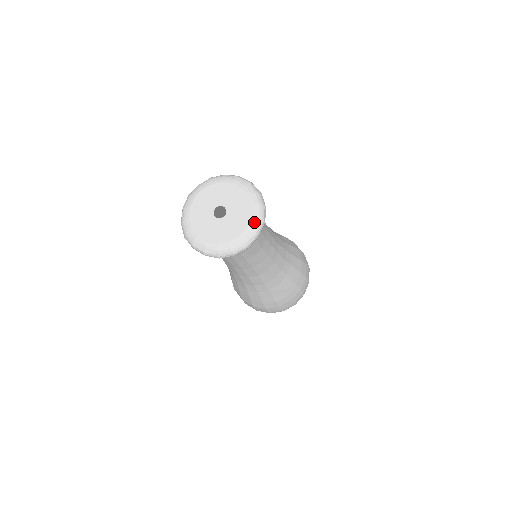
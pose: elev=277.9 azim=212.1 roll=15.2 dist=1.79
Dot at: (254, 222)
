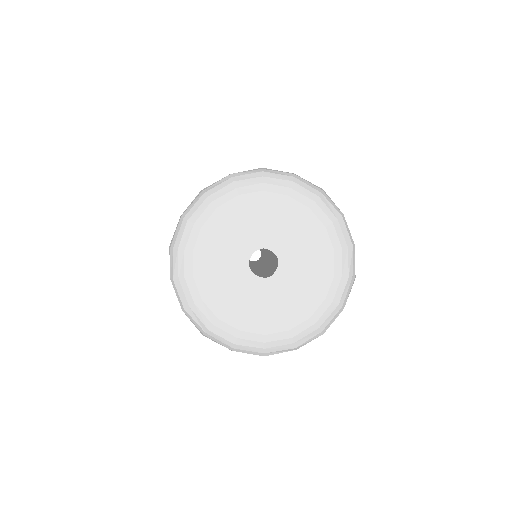
Dot at: (307, 330)
